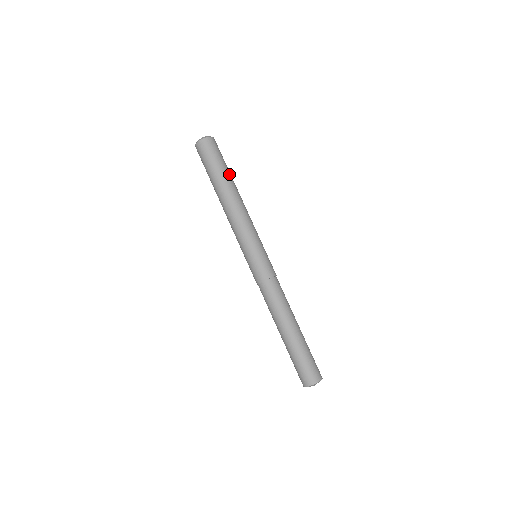
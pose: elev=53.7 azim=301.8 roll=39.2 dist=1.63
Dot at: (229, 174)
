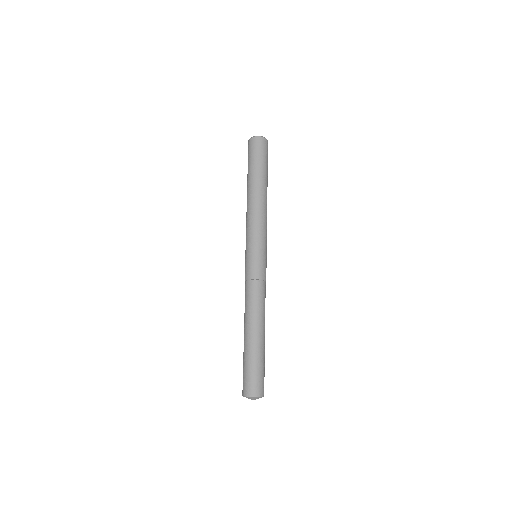
Dot at: (267, 177)
